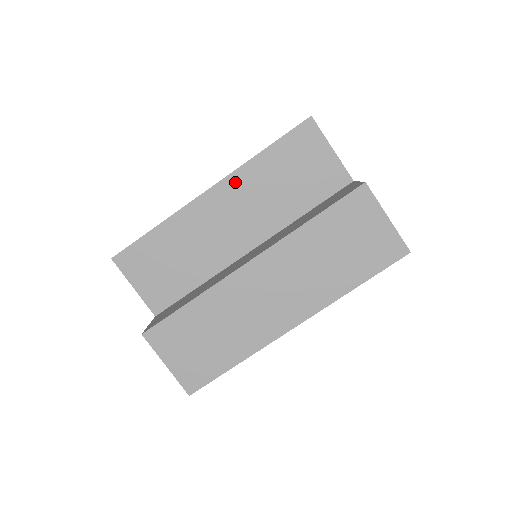
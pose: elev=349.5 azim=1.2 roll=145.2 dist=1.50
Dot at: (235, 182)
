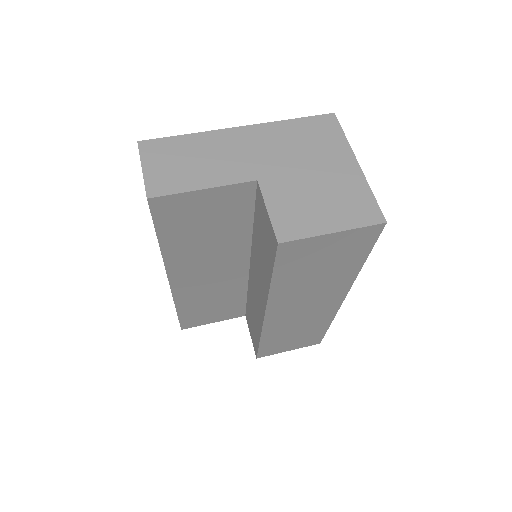
Dot at: (176, 266)
